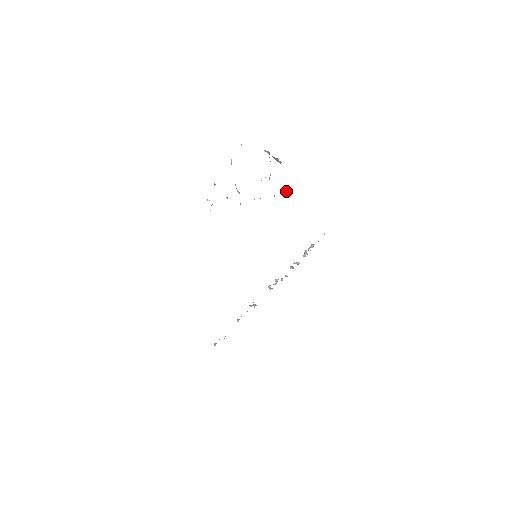
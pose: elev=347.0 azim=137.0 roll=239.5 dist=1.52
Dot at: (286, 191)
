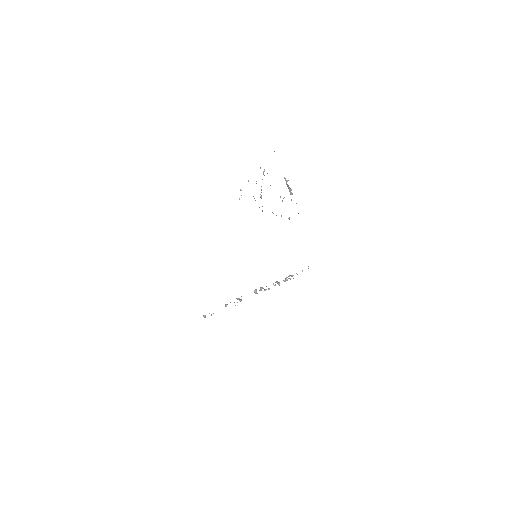
Dot at: (289, 218)
